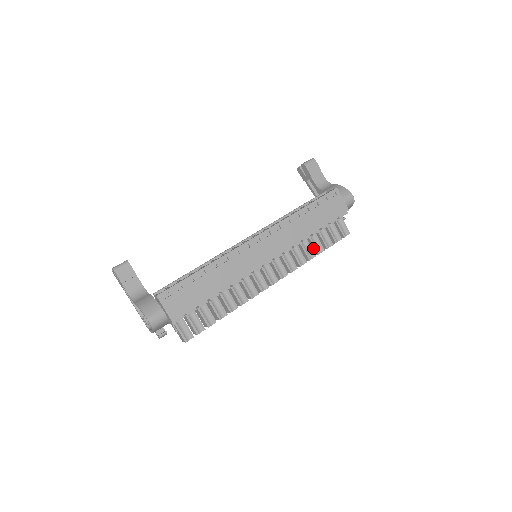
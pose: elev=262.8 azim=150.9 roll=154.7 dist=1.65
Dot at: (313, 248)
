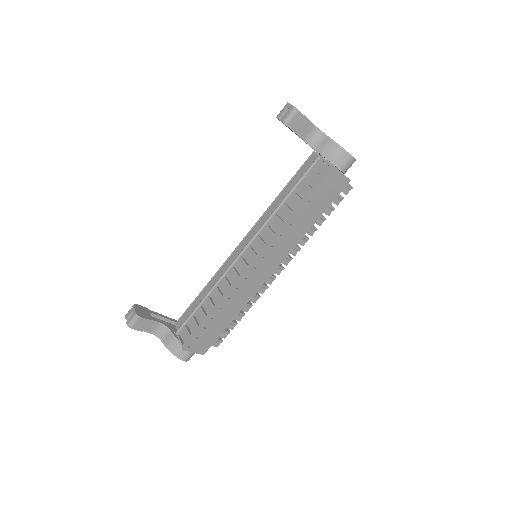
Dot at: occluded
